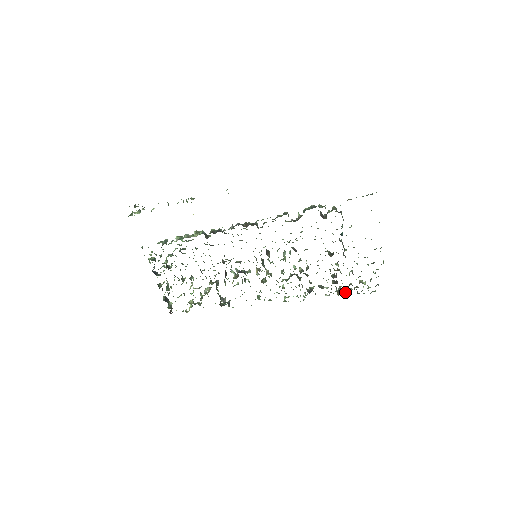
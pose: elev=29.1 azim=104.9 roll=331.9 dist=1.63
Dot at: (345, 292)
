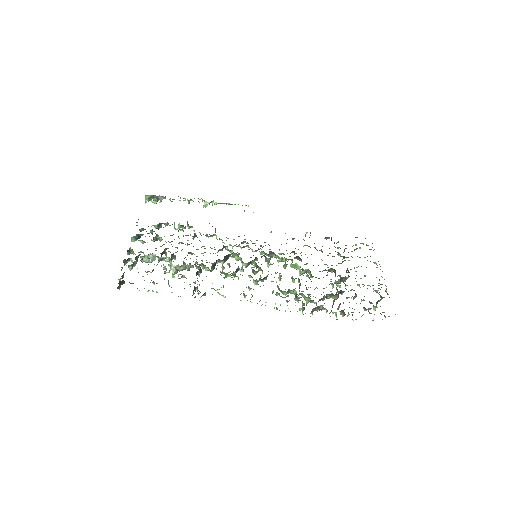
Dot at: (348, 313)
